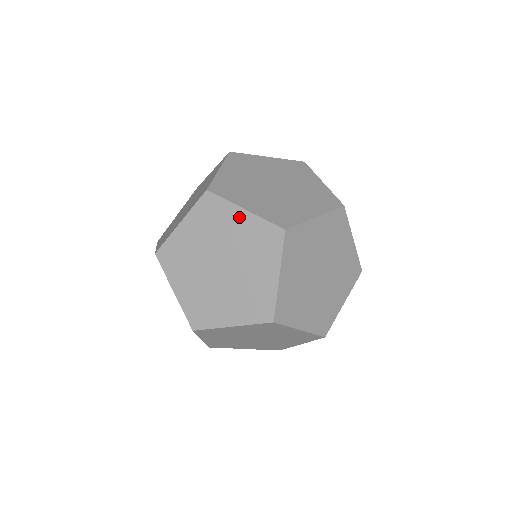
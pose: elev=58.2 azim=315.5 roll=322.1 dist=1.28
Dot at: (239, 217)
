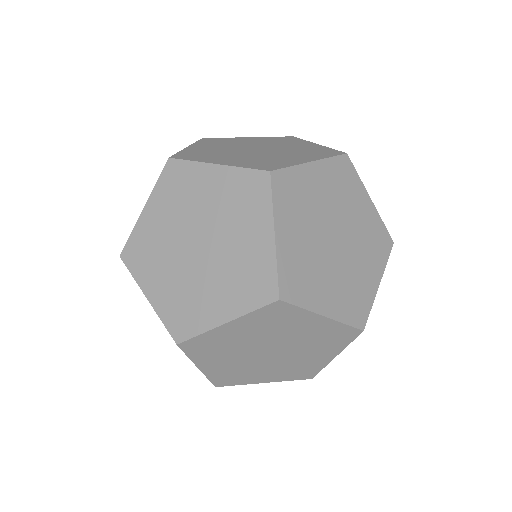
Dot at: (308, 144)
